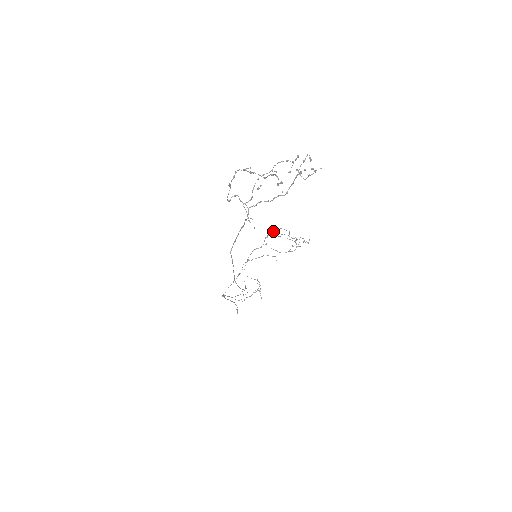
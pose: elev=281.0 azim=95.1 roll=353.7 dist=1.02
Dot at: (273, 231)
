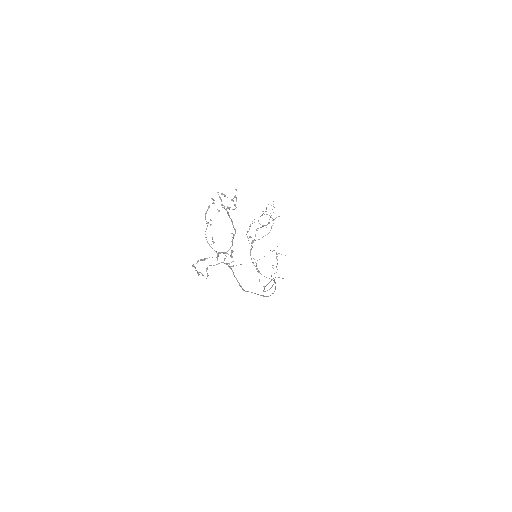
Dot at: (247, 232)
